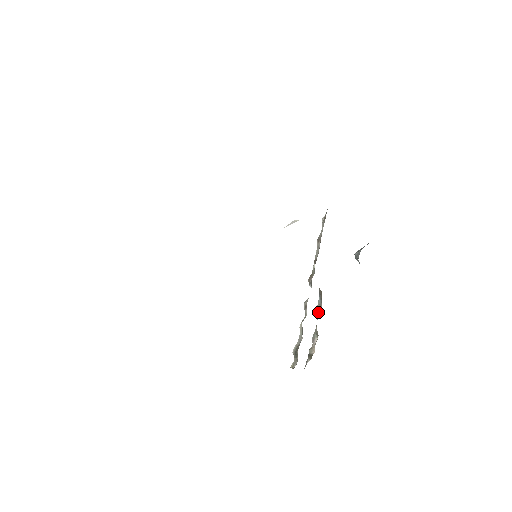
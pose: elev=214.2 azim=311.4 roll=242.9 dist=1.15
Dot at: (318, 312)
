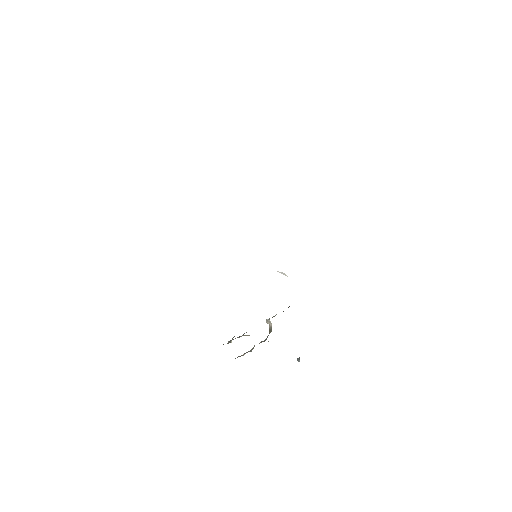
Dot at: occluded
